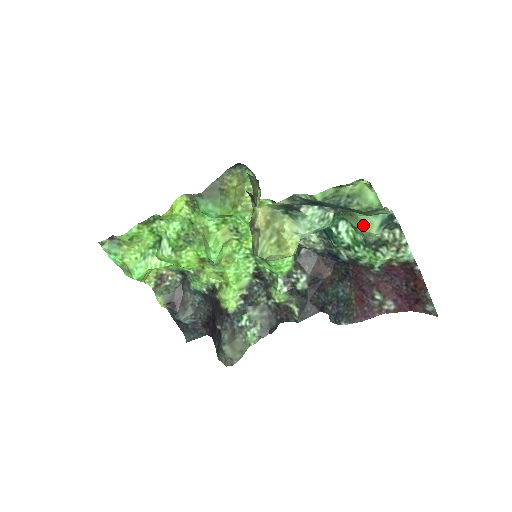
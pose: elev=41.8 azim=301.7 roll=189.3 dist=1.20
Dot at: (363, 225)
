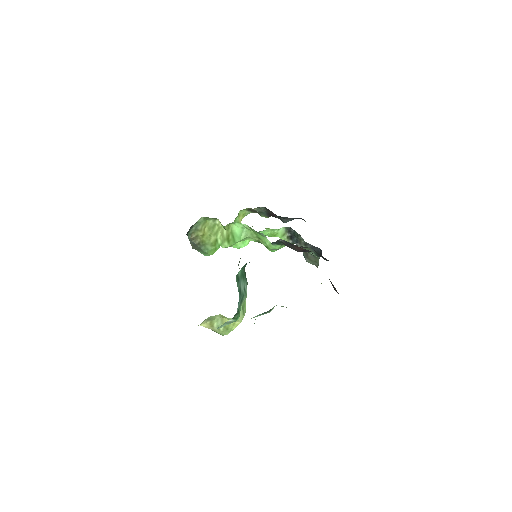
Dot at: occluded
